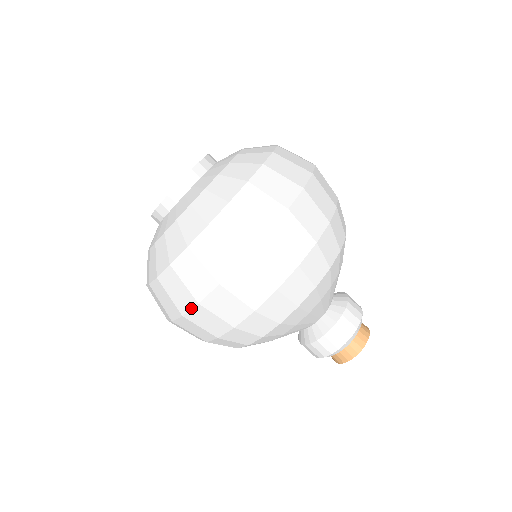
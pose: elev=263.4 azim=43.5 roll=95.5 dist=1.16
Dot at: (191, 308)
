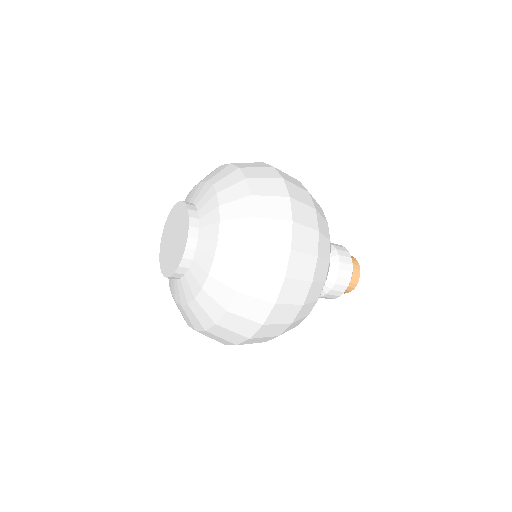
Dot at: (257, 330)
